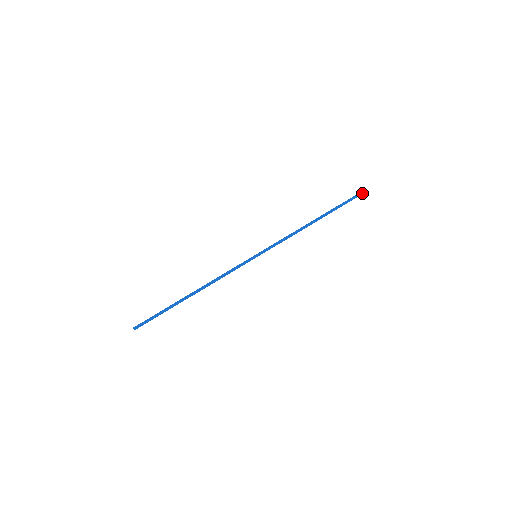
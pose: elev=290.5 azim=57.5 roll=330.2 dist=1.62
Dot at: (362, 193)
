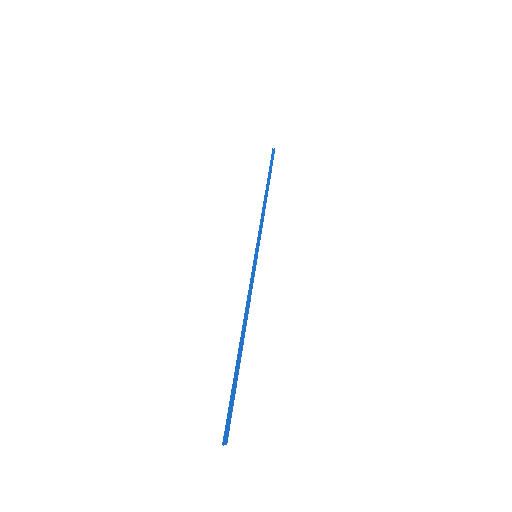
Dot at: (274, 151)
